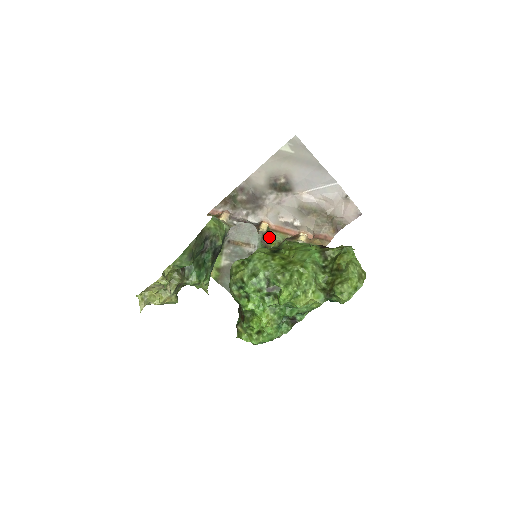
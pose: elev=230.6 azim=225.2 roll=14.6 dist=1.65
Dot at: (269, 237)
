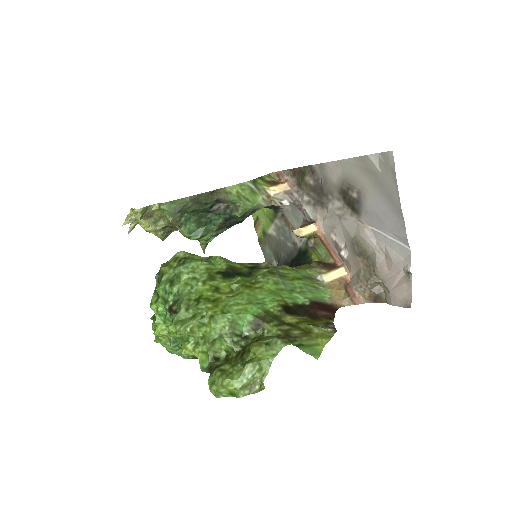
Dot at: (313, 243)
